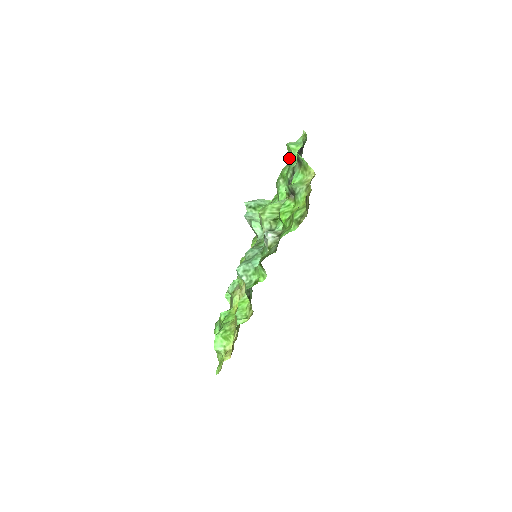
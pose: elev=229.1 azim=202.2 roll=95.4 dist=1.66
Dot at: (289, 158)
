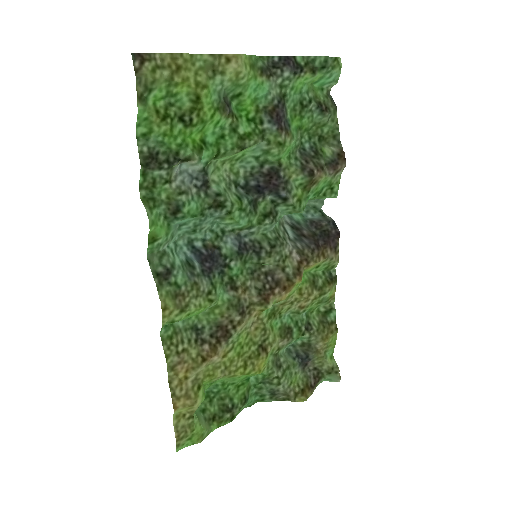
Dot at: (333, 111)
